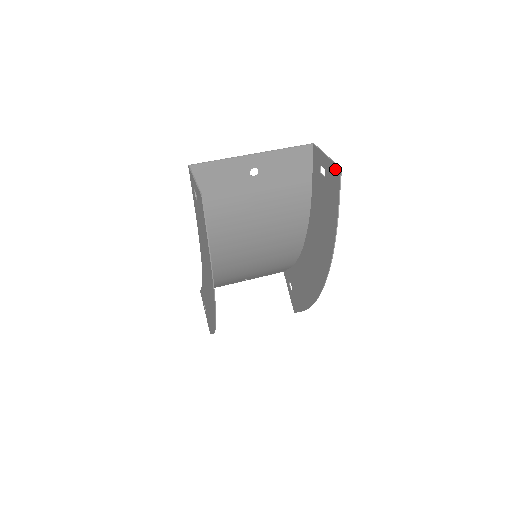
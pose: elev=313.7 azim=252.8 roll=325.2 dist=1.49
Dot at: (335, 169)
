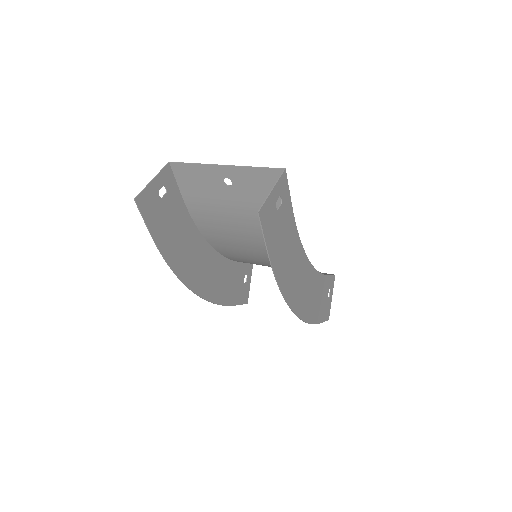
Dot at: (263, 209)
